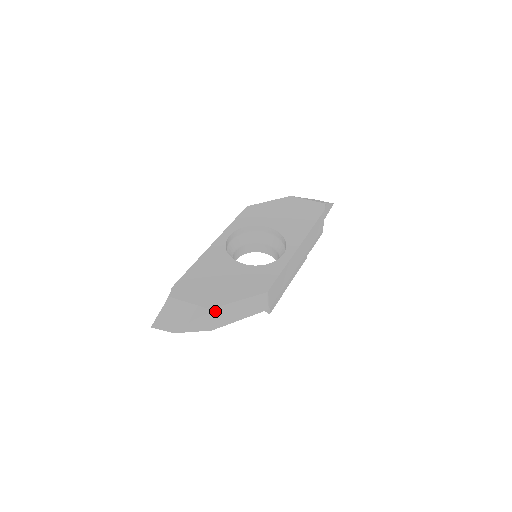
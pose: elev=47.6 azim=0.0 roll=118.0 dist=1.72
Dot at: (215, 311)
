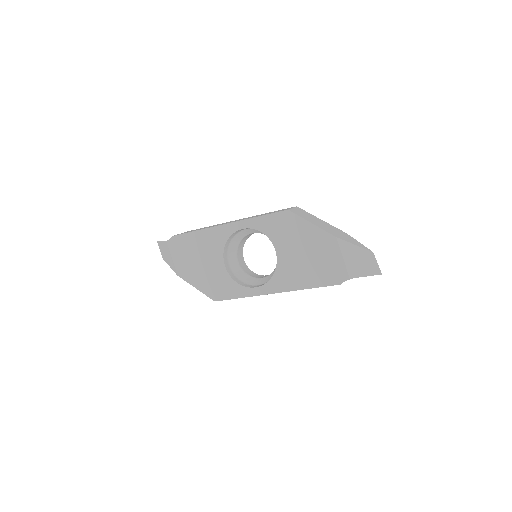
Dot at: occluded
